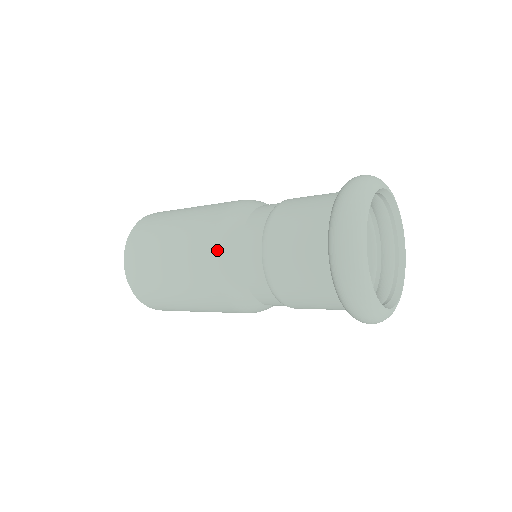
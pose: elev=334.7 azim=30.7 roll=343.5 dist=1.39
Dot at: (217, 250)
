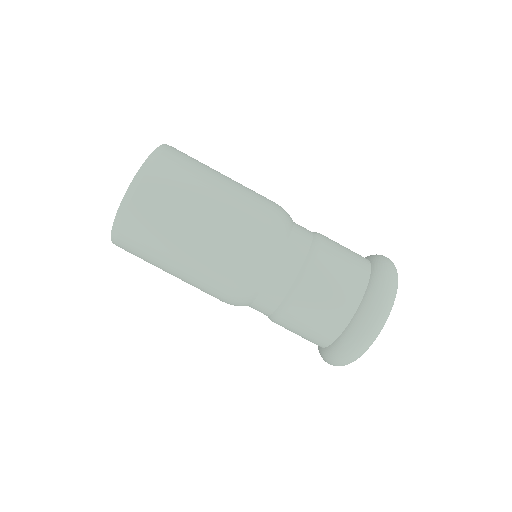
Dot at: (240, 284)
